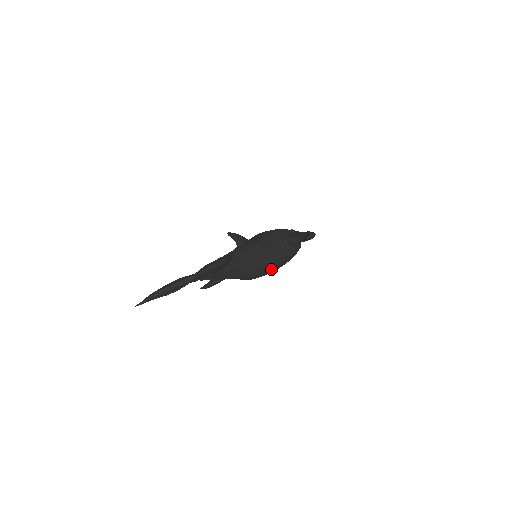
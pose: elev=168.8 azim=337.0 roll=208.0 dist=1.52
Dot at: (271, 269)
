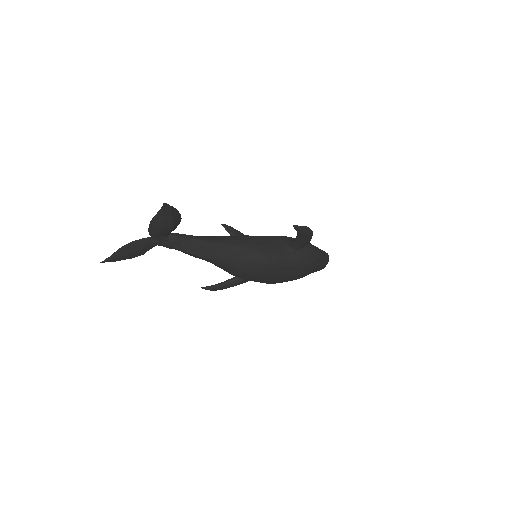
Dot at: (264, 266)
